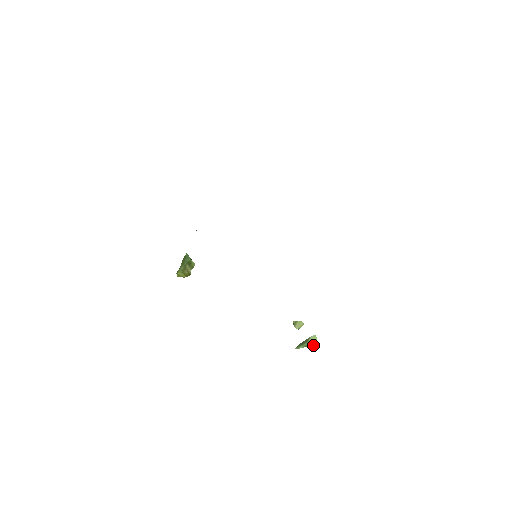
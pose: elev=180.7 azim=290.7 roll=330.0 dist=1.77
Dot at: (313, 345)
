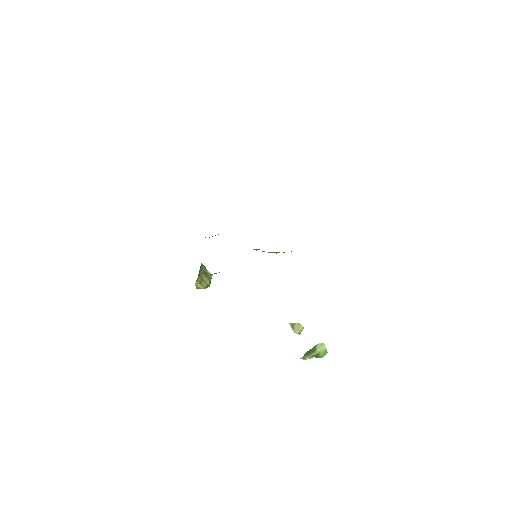
Dot at: (323, 356)
